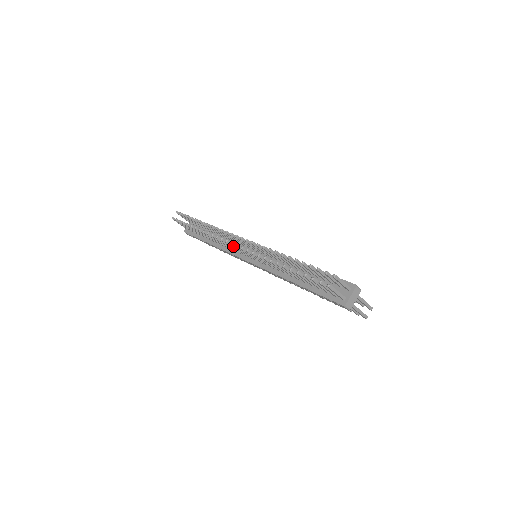
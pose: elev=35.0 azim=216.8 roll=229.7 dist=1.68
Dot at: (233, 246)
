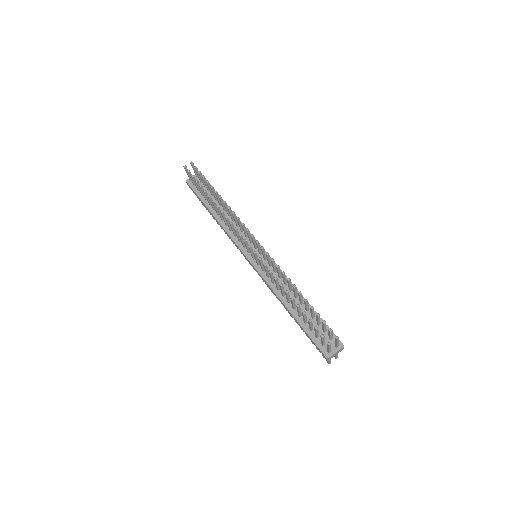
Dot at: (245, 243)
